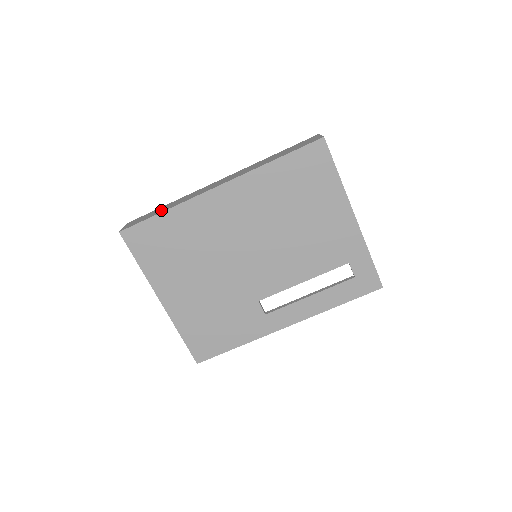
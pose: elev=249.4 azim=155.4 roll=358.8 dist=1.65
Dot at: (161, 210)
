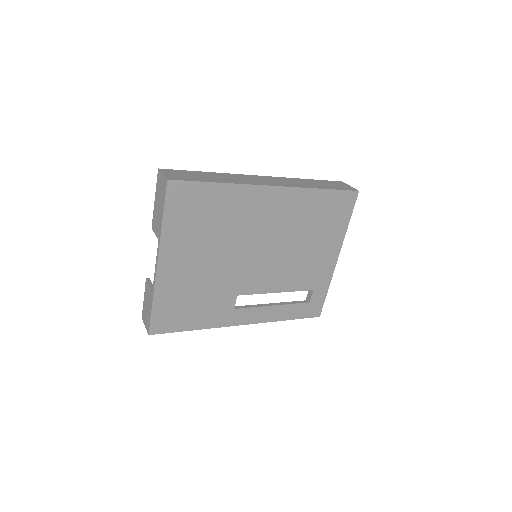
Dot at: (211, 178)
